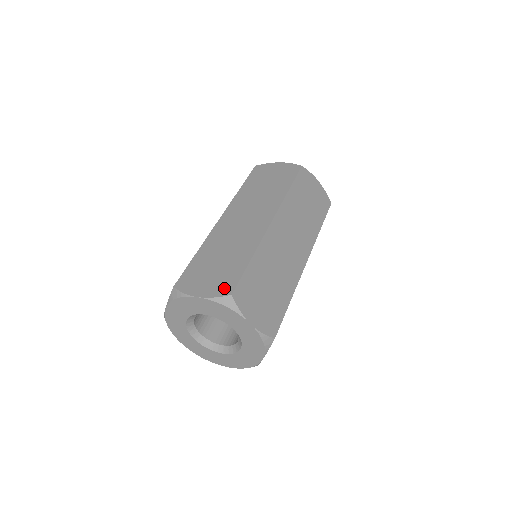
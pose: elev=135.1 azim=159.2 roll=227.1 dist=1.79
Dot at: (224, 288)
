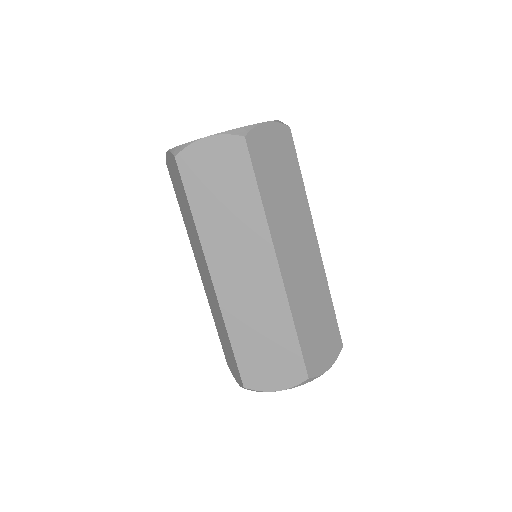
Dot at: (296, 374)
